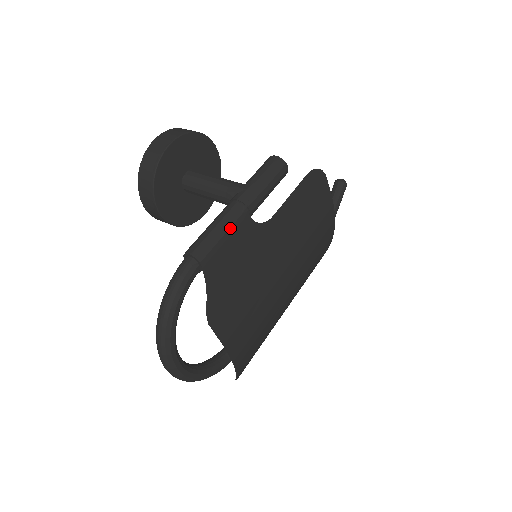
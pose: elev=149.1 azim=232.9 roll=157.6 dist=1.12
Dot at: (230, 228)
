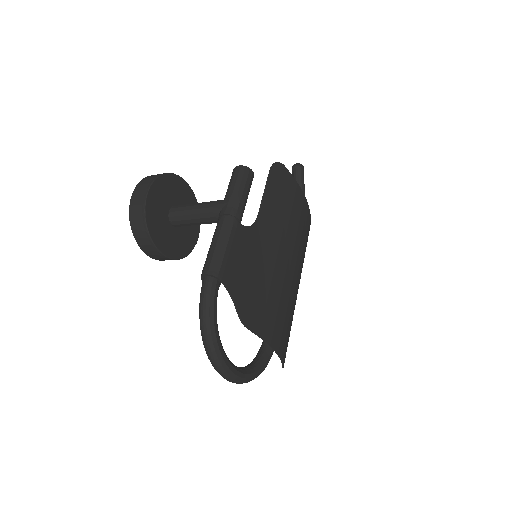
Dot at: (229, 240)
